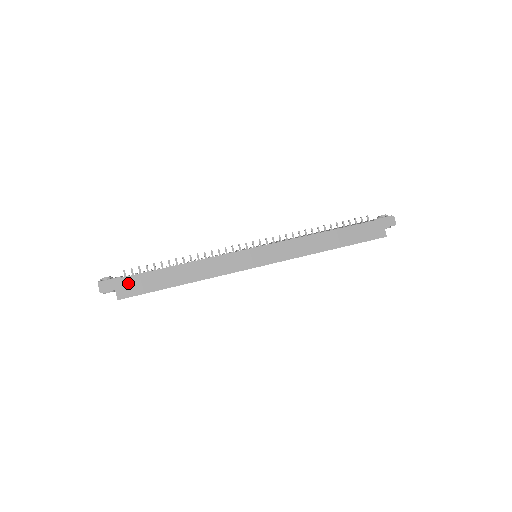
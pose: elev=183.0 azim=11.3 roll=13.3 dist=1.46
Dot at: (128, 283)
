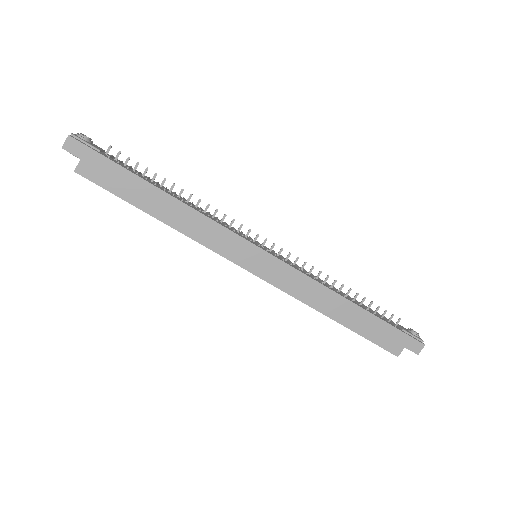
Dot at: (100, 164)
